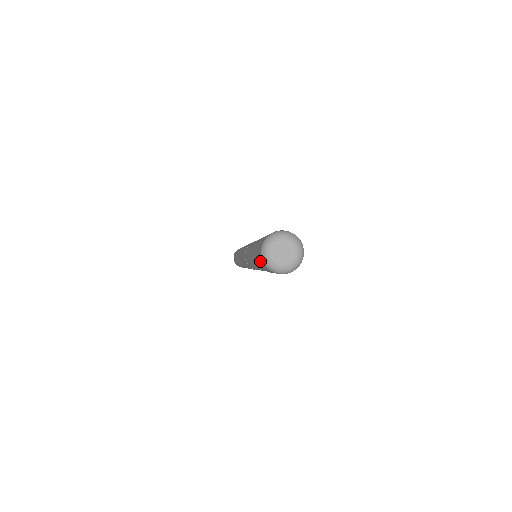
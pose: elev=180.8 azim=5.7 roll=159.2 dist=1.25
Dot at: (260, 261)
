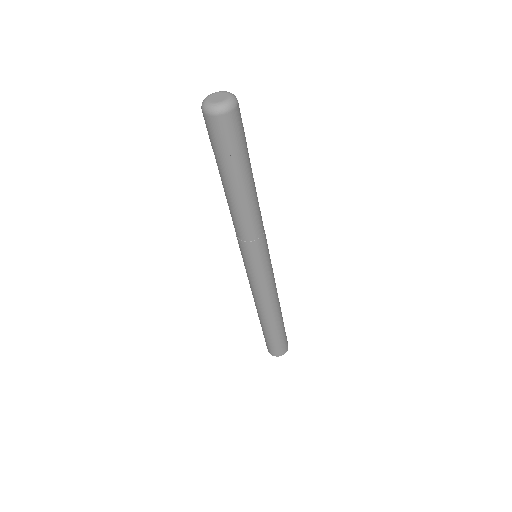
Dot at: (212, 129)
